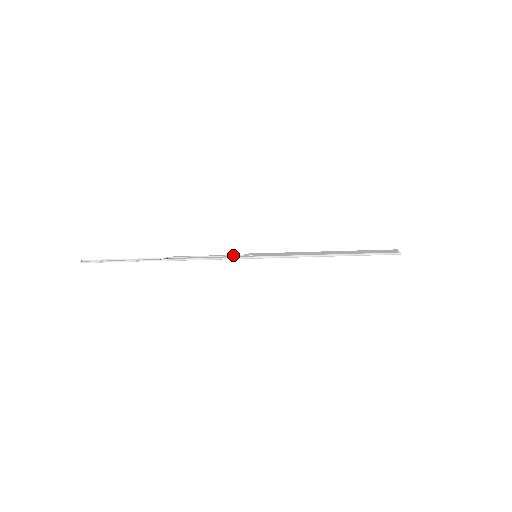
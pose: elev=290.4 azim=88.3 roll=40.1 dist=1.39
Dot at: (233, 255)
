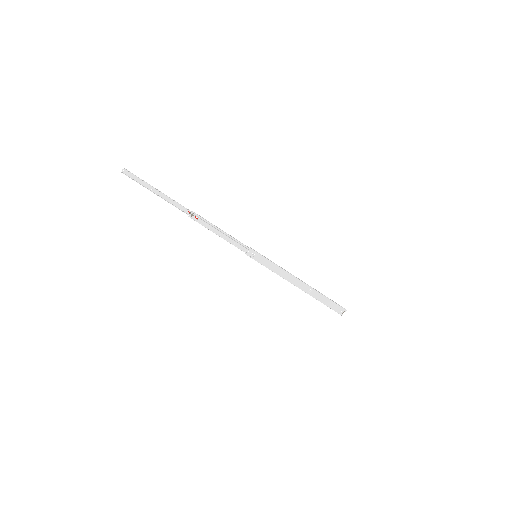
Dot at: (241, 245)
